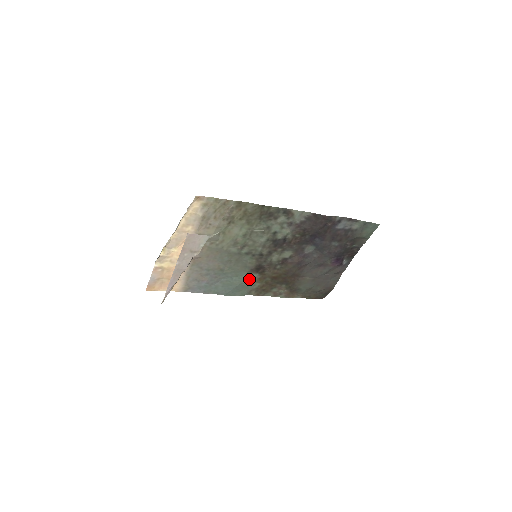
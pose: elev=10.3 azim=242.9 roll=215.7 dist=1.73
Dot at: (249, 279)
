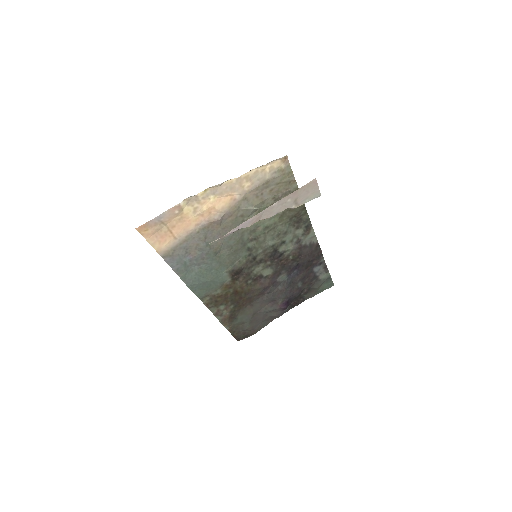
Dot at: (221, 280)
